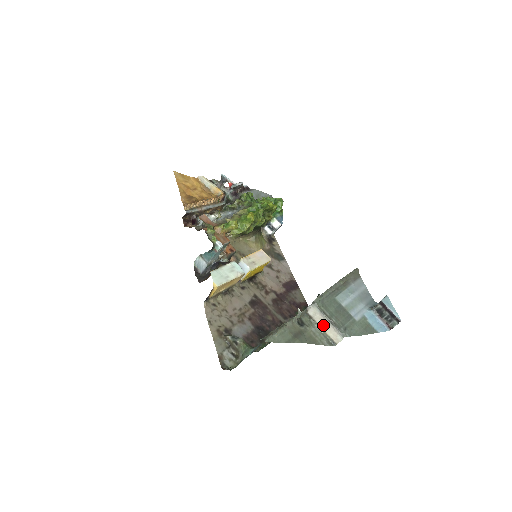
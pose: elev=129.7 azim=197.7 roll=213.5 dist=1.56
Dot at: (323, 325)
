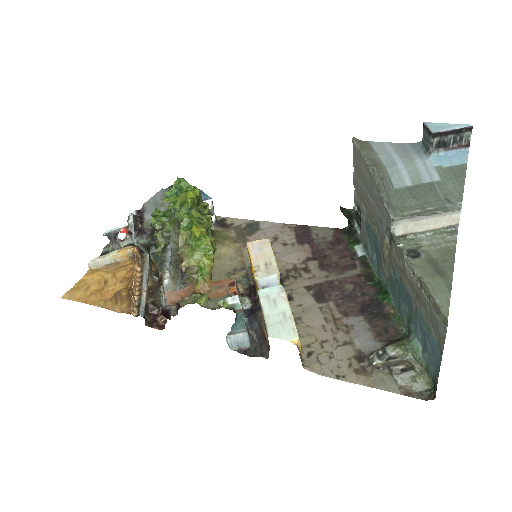
Dot at: (425, 226)
